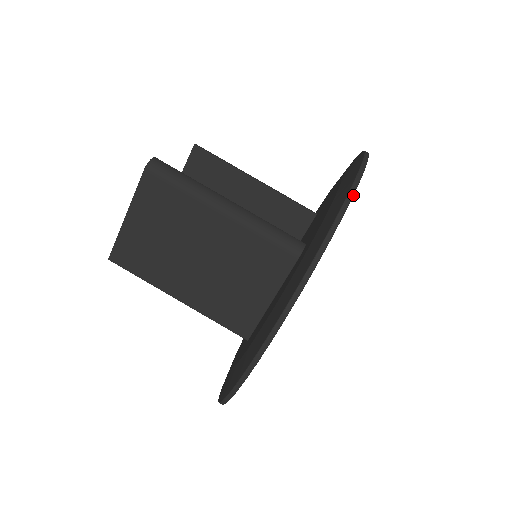
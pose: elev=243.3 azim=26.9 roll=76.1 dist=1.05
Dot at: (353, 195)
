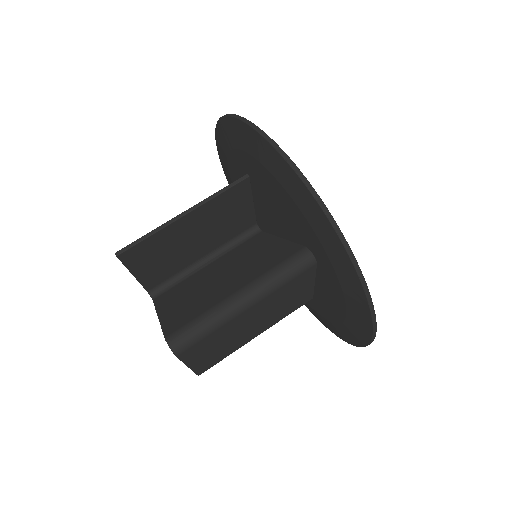
Dot at: occluded
